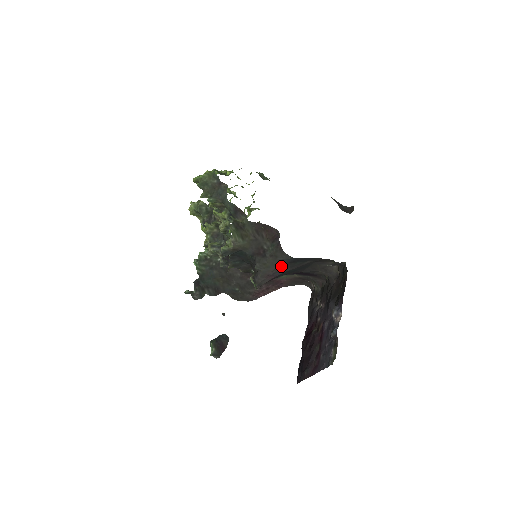
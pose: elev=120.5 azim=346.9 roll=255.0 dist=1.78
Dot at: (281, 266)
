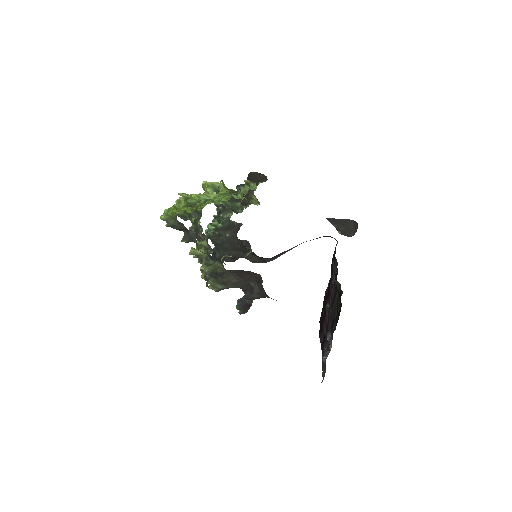
Dot at: occluded
